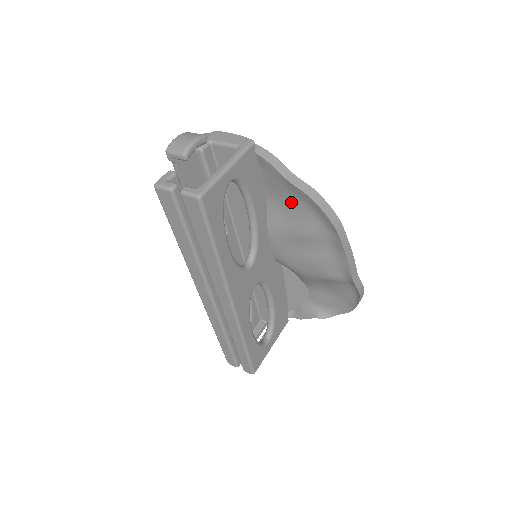
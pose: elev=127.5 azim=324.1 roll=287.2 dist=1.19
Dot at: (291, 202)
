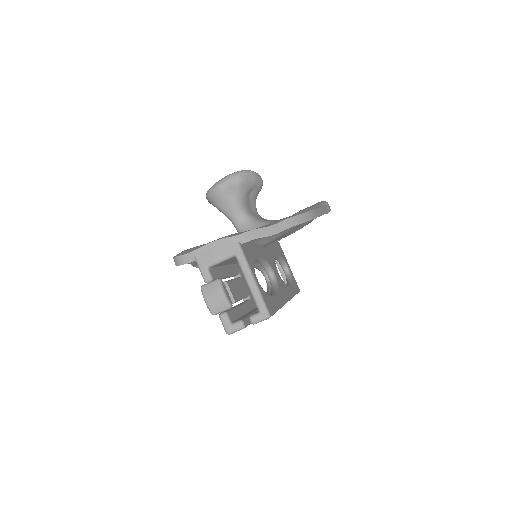
Dot at: occluded
